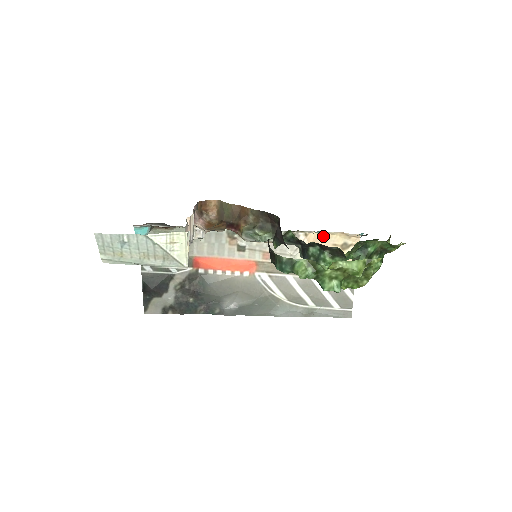
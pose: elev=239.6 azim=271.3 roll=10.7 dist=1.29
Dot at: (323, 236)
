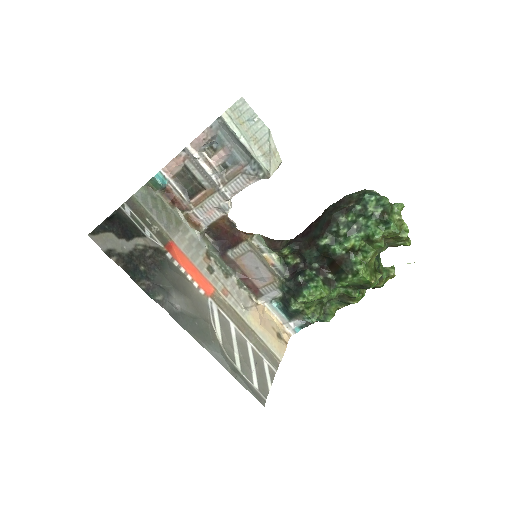
Dot at: (268, 315)
